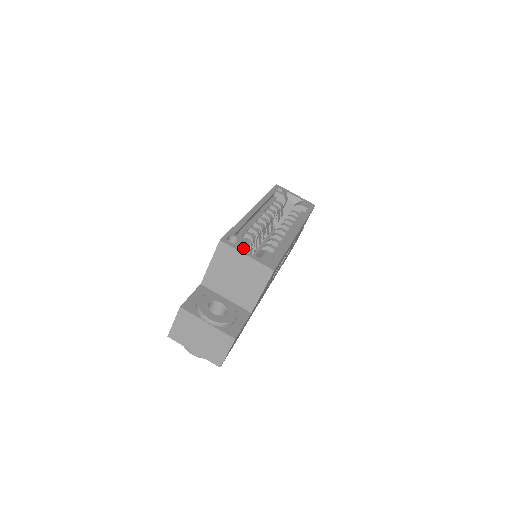
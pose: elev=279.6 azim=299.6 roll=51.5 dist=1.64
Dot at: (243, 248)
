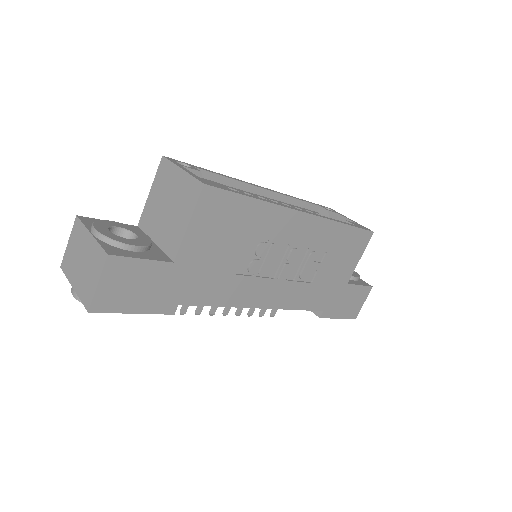
Dot at: occluded
